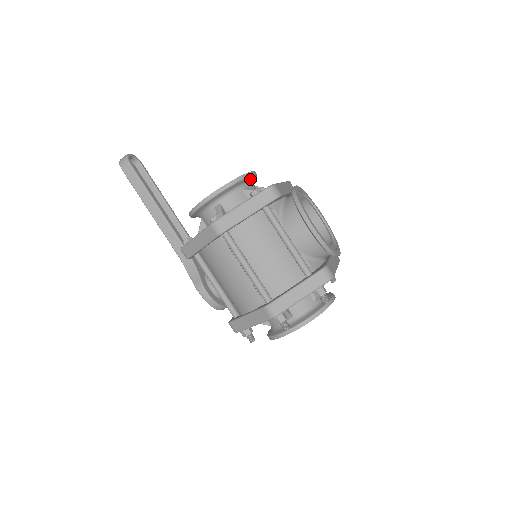
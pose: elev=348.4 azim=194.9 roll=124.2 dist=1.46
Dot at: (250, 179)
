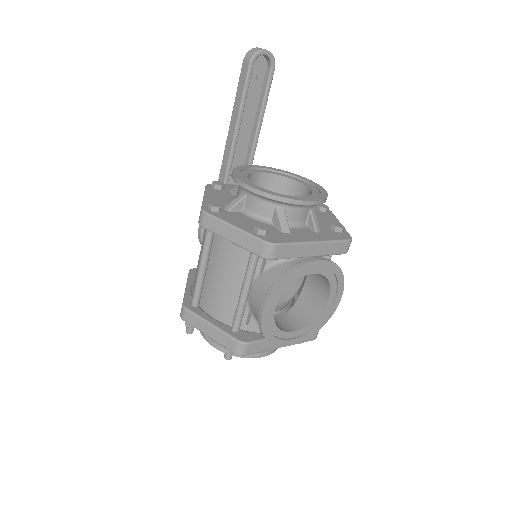
Dot at: (298, 204)
